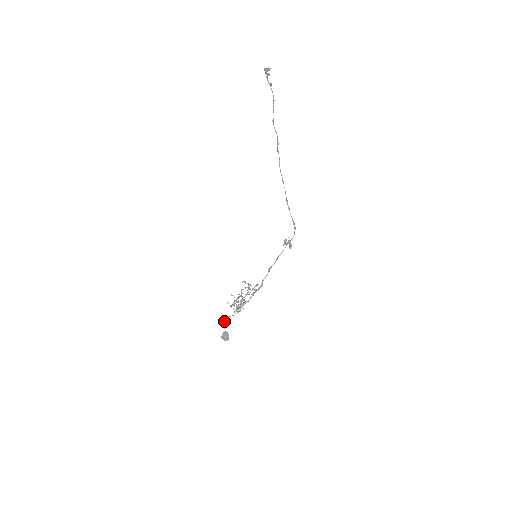
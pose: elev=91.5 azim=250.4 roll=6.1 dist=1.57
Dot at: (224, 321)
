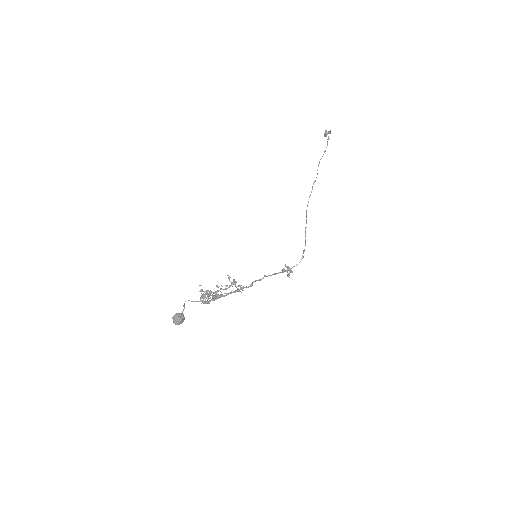
Dot at: (184, 303)
